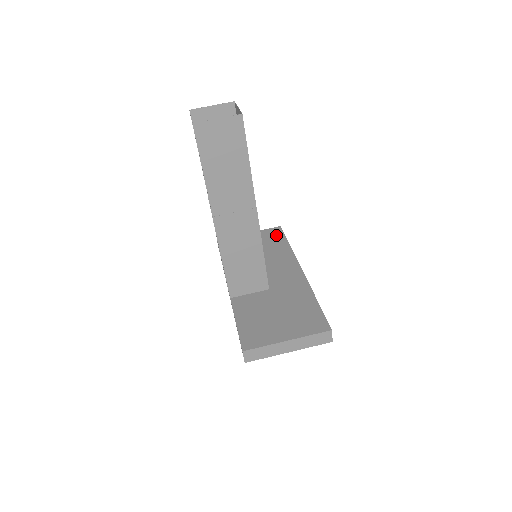
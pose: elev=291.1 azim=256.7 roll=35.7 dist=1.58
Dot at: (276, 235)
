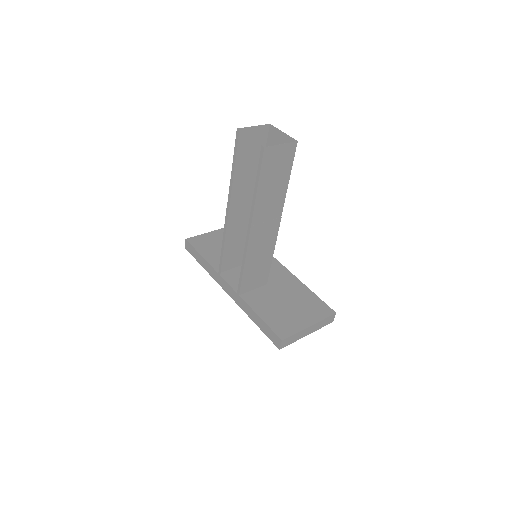
Dot at: occluded
